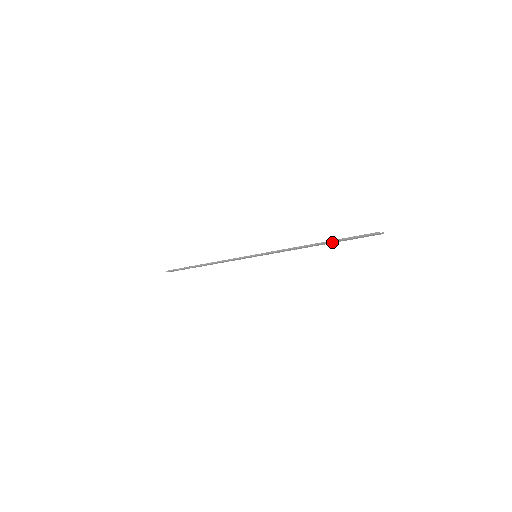
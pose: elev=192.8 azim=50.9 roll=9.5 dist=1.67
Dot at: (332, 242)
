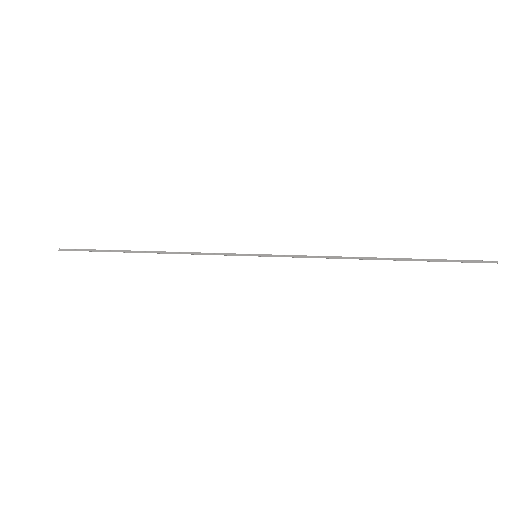
Dot at: (406, 260)
